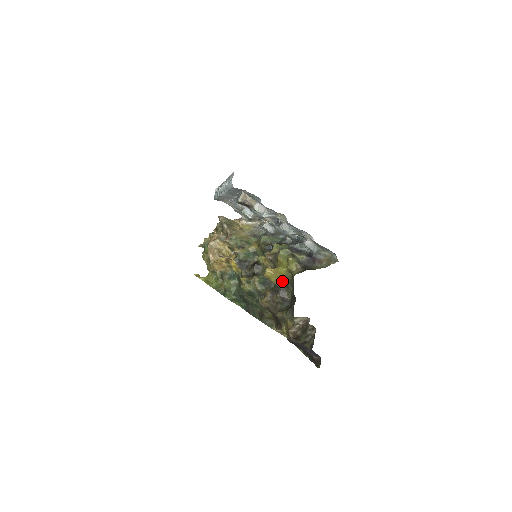
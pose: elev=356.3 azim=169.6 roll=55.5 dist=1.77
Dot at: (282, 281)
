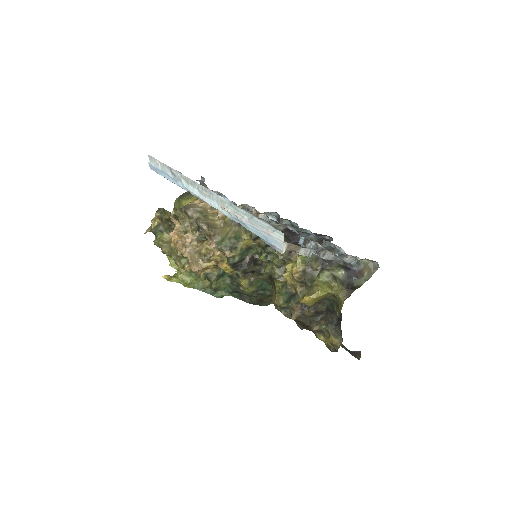
Dot at: (318, 300)
